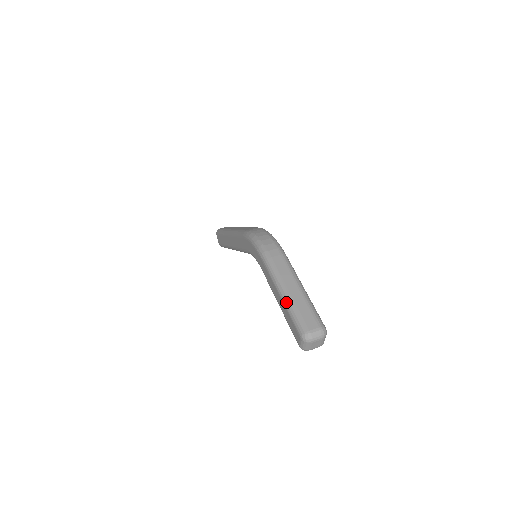
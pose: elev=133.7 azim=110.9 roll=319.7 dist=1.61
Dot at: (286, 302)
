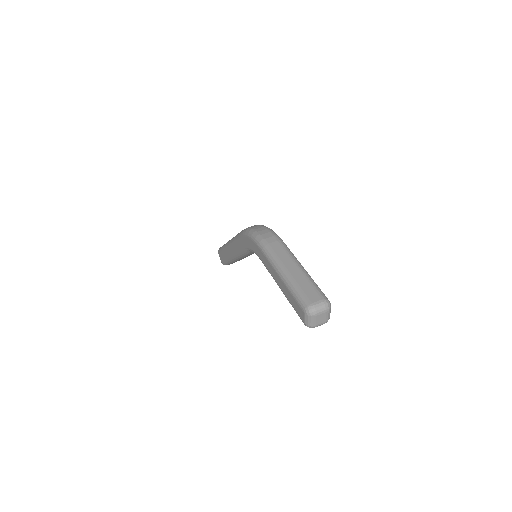
Dot at: (286, 281)
